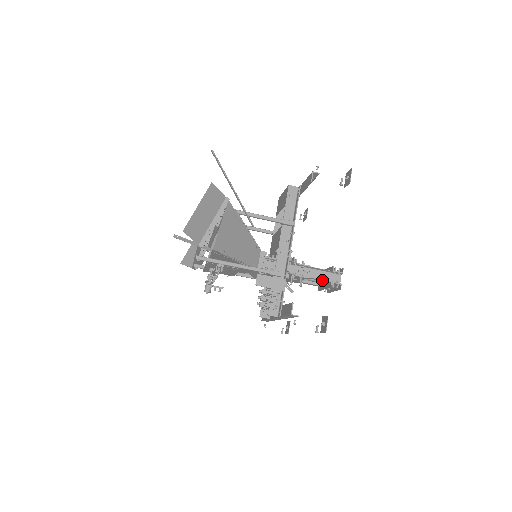
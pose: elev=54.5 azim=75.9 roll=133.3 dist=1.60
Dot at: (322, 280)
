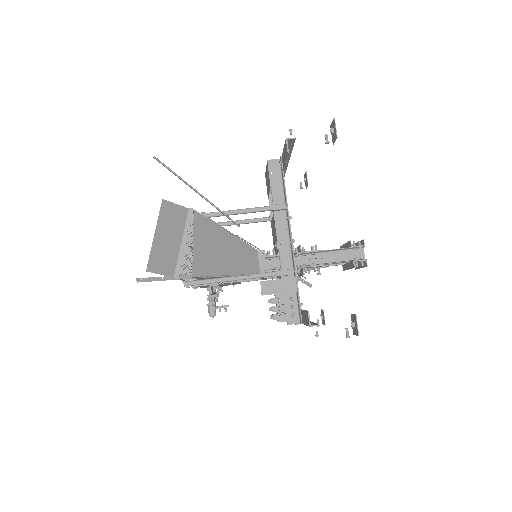
Dot at: (341, 262)
